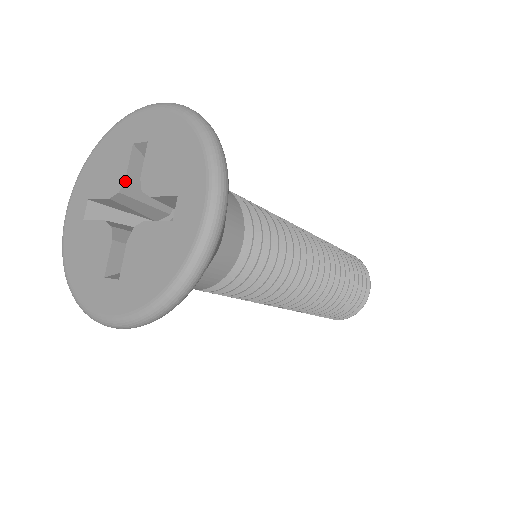
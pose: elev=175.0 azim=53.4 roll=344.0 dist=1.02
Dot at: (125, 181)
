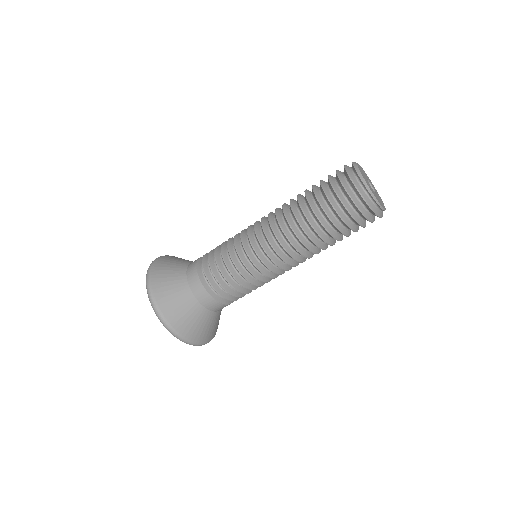
Dot at: occluded
